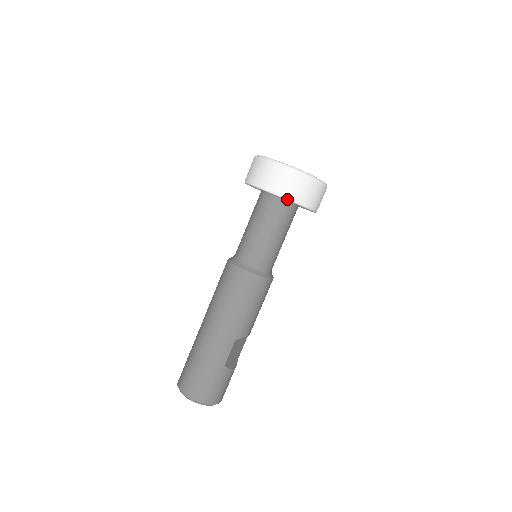
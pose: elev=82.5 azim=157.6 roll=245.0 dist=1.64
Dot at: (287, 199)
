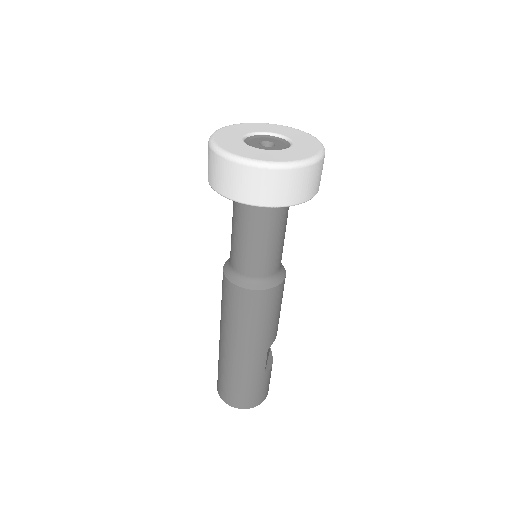
Dot at: (285, 206)
